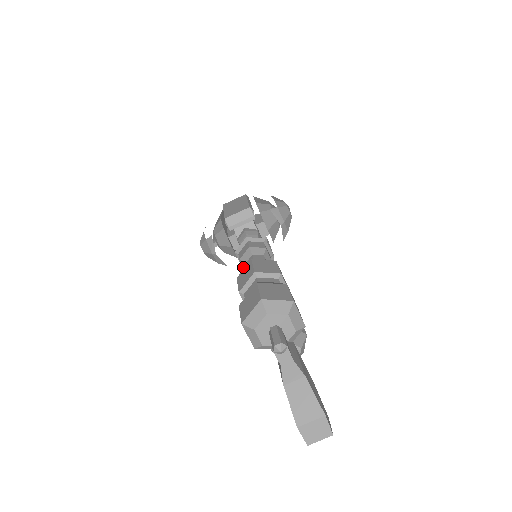
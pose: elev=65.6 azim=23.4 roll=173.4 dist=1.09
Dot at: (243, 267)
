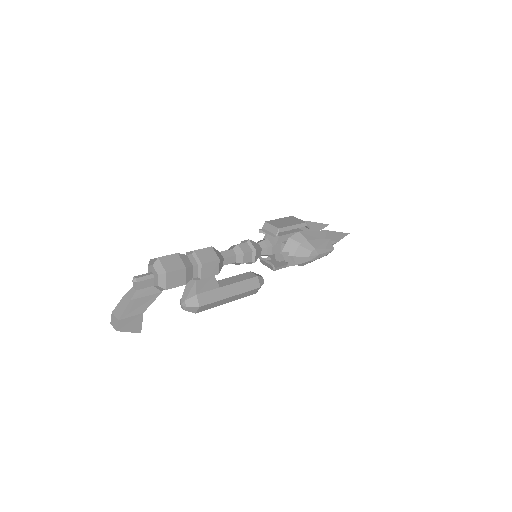
Dot at: occluded
